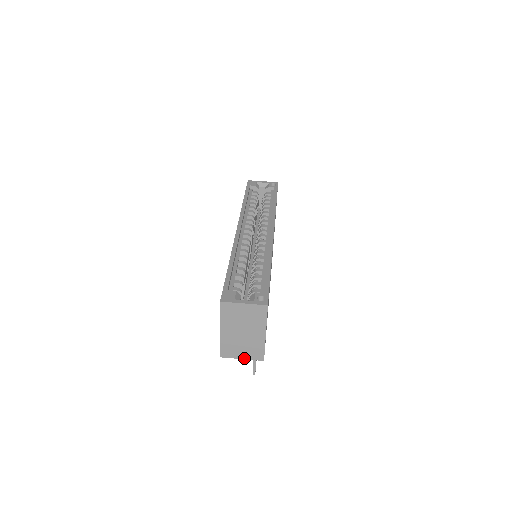
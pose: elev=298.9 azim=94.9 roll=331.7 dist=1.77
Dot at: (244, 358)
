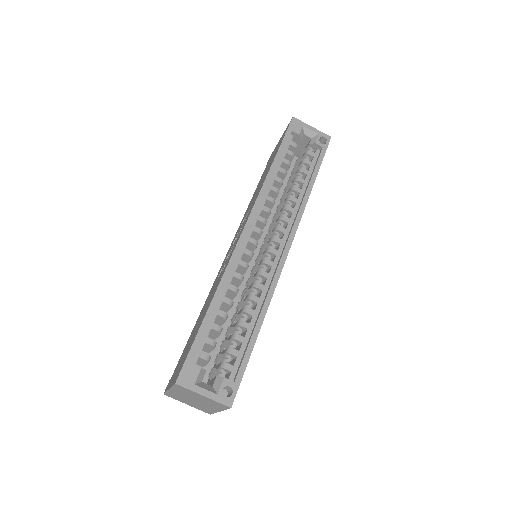
Dot at: (189, 405)
